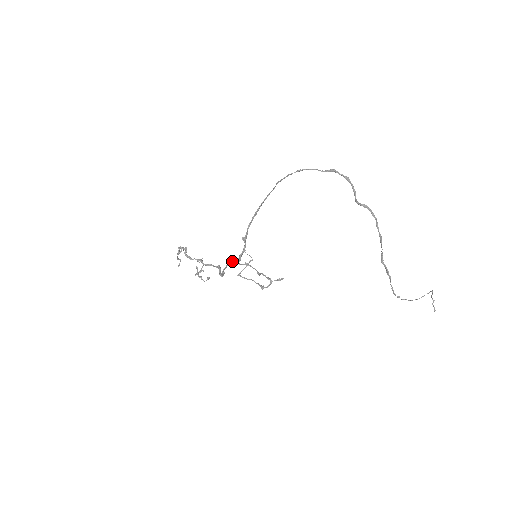
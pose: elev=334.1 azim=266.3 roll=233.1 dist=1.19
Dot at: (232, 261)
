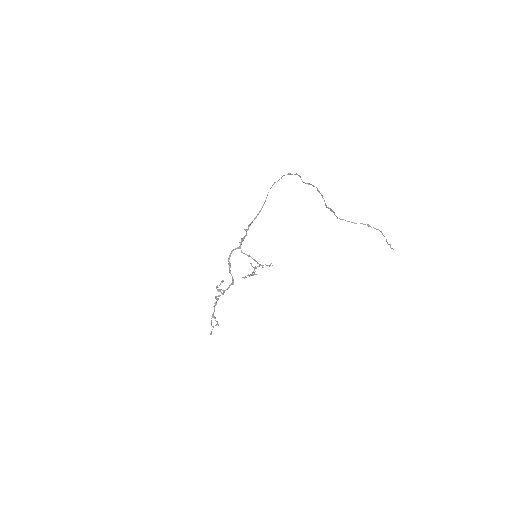
Dot at: (237, 248)
